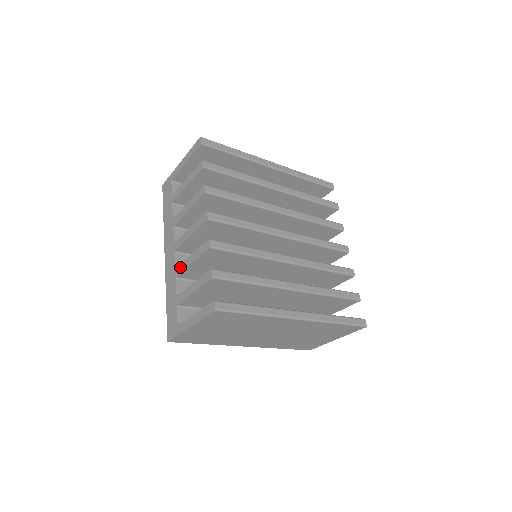
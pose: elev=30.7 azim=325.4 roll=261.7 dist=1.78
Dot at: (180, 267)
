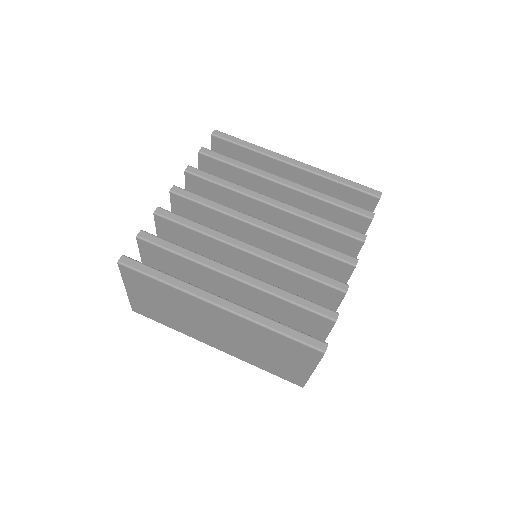
Dot at: occluded
